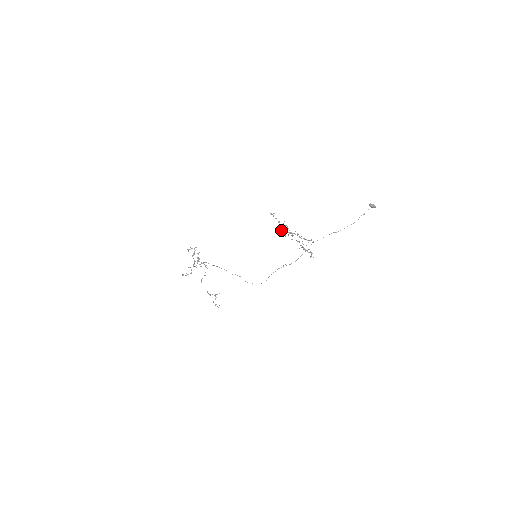
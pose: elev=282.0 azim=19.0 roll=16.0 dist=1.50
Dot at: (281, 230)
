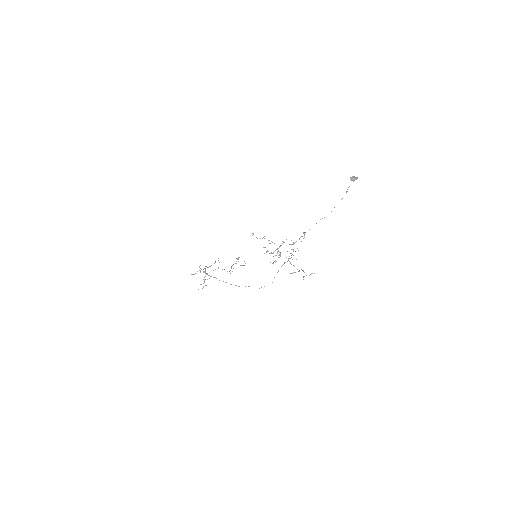
Dot at: occluded
